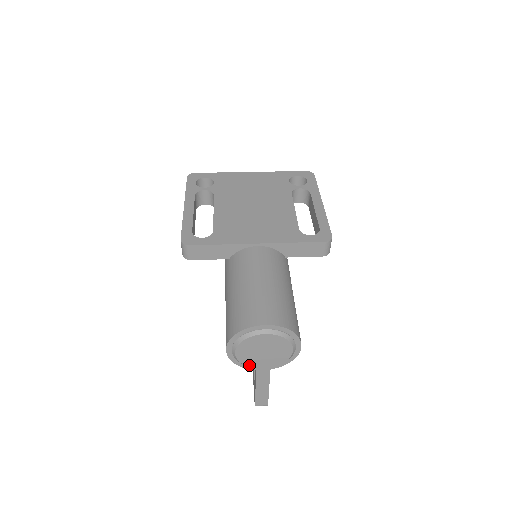
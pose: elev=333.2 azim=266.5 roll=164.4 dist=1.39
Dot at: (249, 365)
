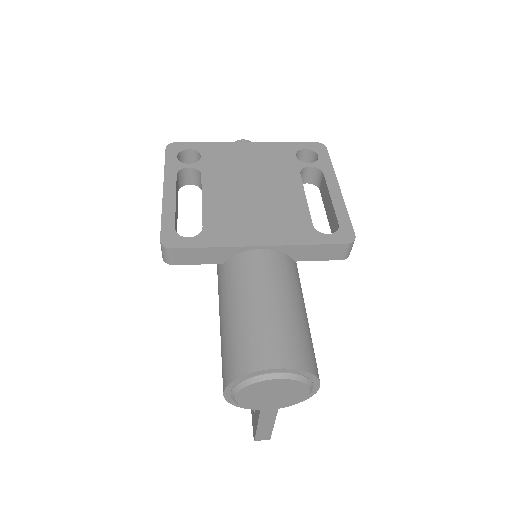
Dot at: (252, 407)
